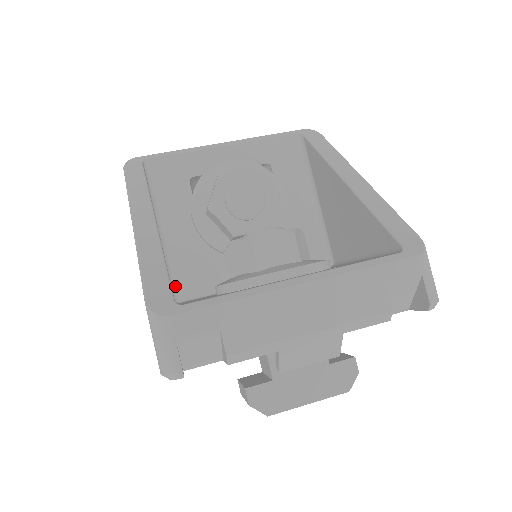
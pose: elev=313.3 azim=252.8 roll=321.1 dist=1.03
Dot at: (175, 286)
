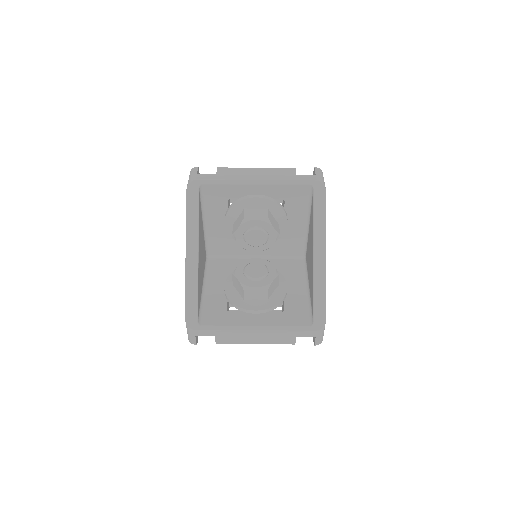
Dot at: (208, 249)
